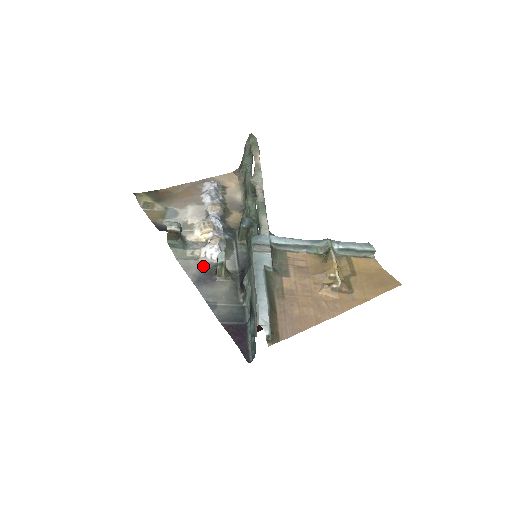
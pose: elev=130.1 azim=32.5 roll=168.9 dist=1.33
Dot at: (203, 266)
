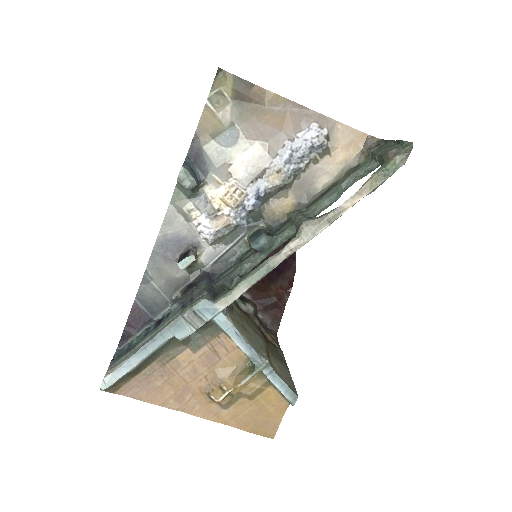
Dot at: (184, 233)
